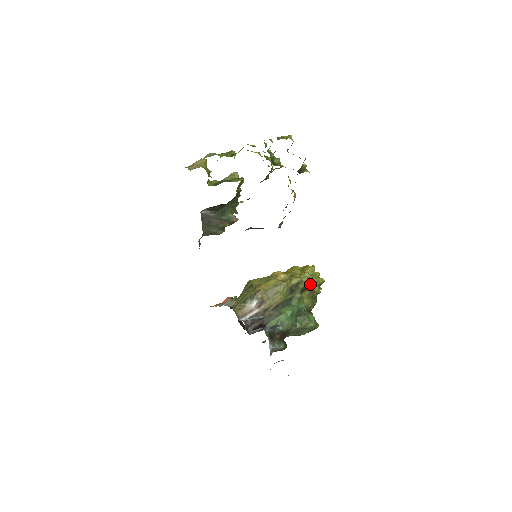
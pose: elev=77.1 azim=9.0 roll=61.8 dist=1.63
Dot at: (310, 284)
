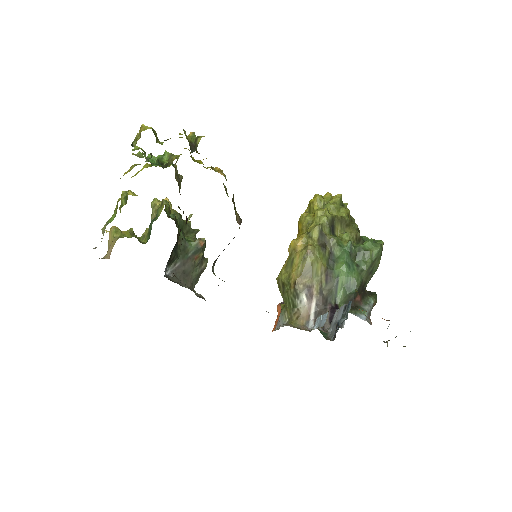
Dot at: (332, 217)
